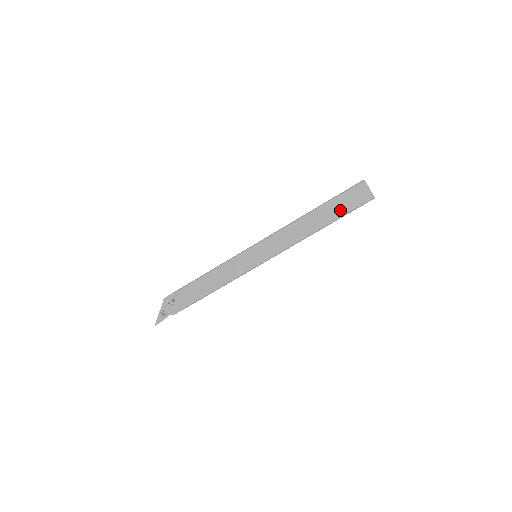
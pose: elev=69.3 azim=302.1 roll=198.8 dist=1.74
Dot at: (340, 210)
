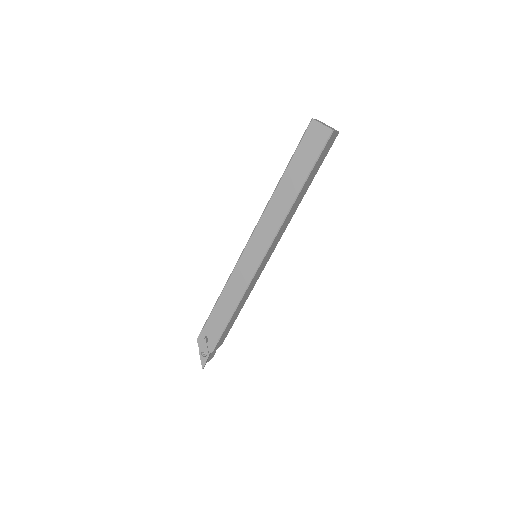
Dot at: (305, 164)
